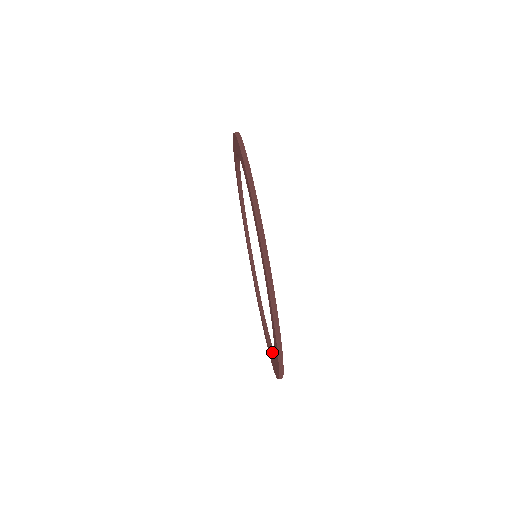
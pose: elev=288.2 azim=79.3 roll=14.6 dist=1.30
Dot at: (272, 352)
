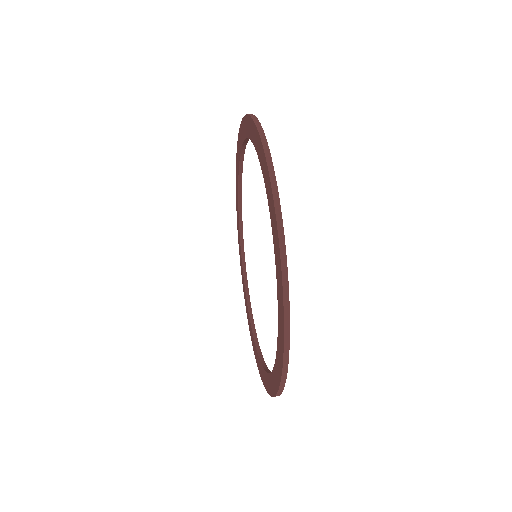
Dot at: occluded
